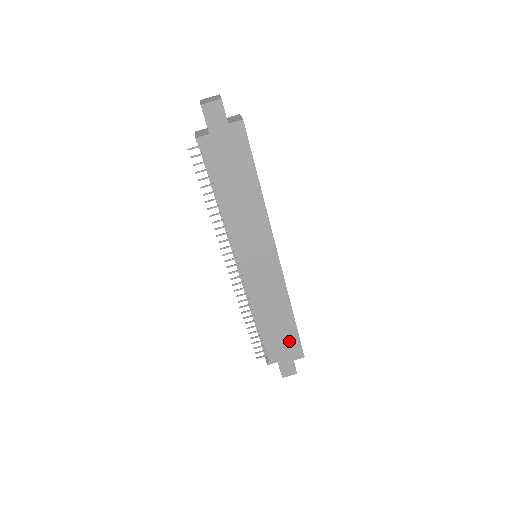
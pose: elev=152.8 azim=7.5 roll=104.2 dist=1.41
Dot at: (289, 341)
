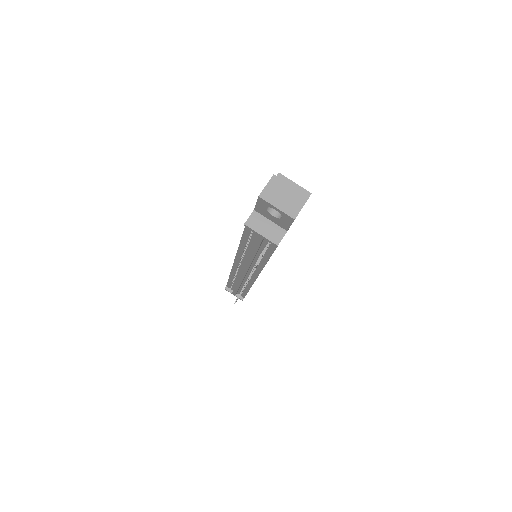
Dot at: occluded
